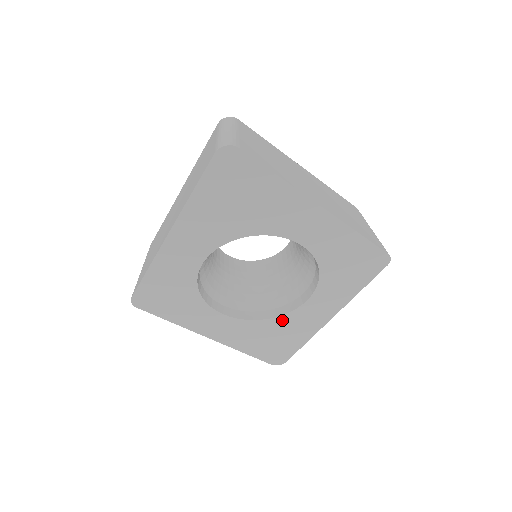
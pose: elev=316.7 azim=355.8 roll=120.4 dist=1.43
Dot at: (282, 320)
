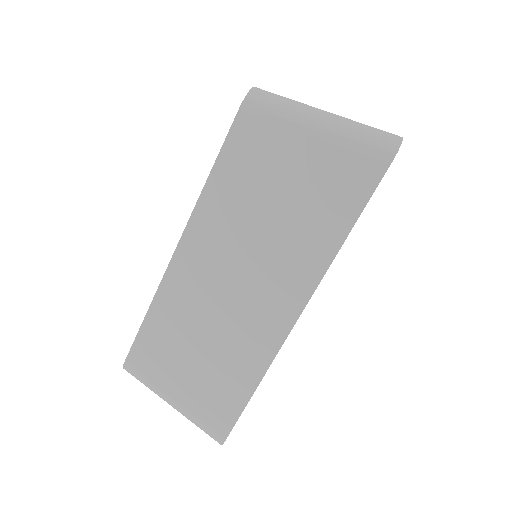
Dot at: occluded
